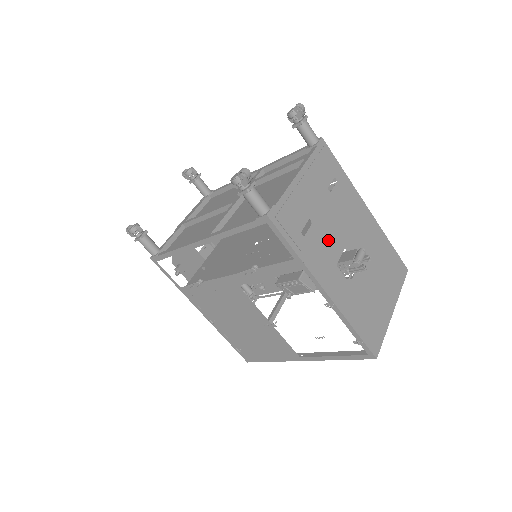
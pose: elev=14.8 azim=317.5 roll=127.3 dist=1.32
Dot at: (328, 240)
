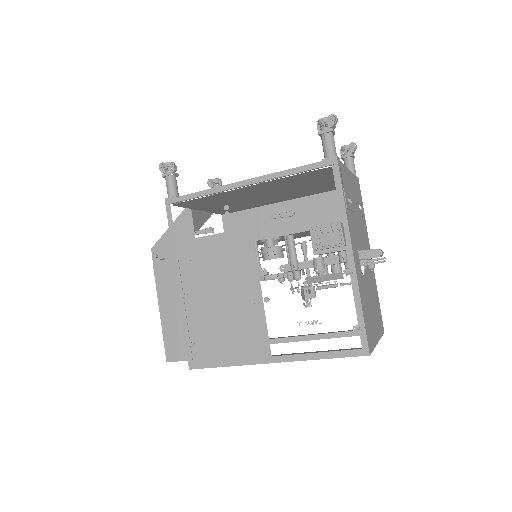
Dot at: (356, 229)
